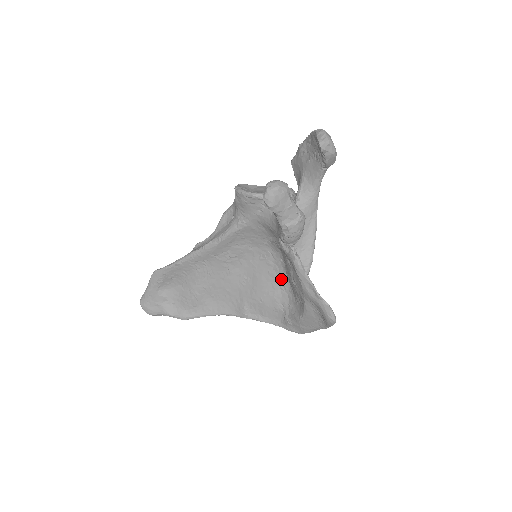
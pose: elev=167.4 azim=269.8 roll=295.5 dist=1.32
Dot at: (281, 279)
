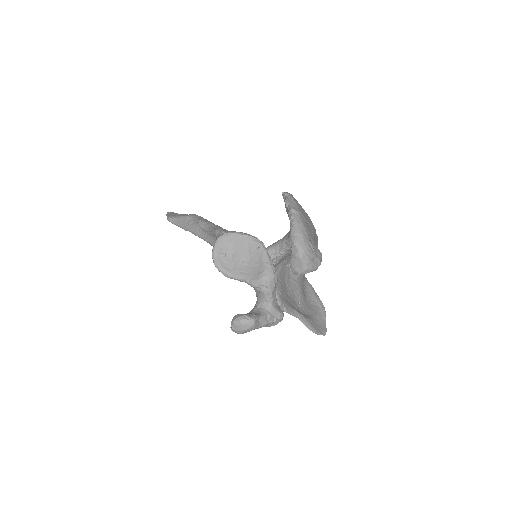
Dot at: occluded
